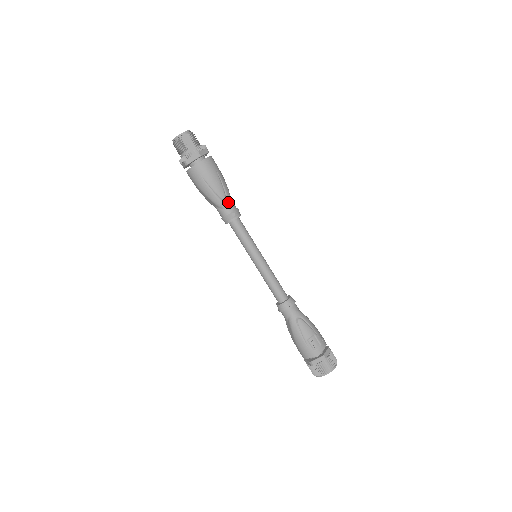
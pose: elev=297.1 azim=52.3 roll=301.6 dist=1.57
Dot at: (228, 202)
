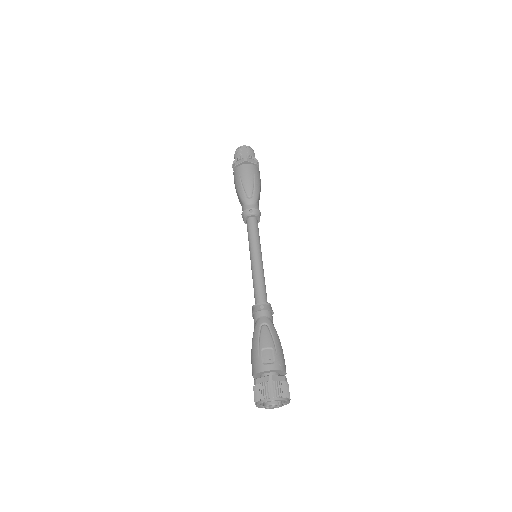
Dot at: (252, 201)
